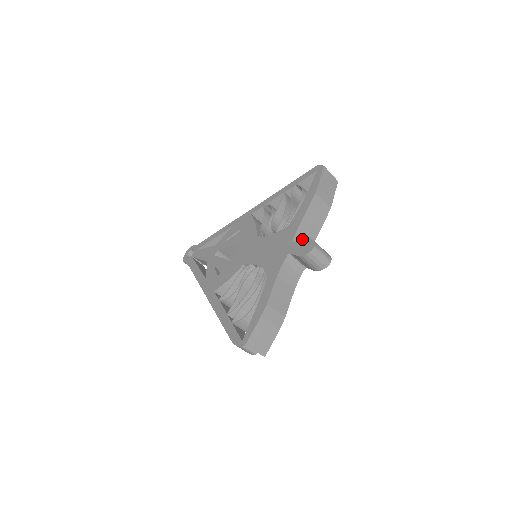
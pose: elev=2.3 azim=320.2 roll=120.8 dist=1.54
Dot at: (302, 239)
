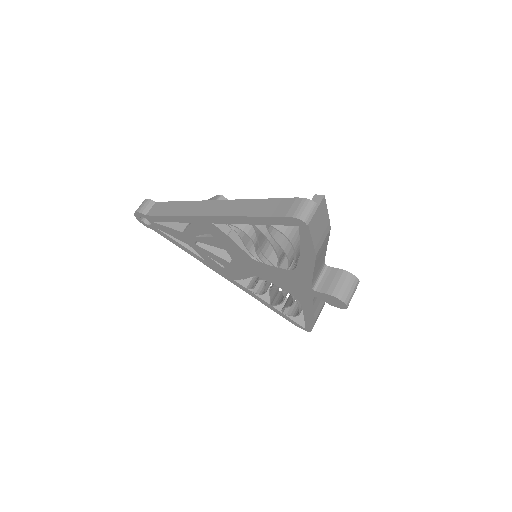
Dot at: (326, 294)
